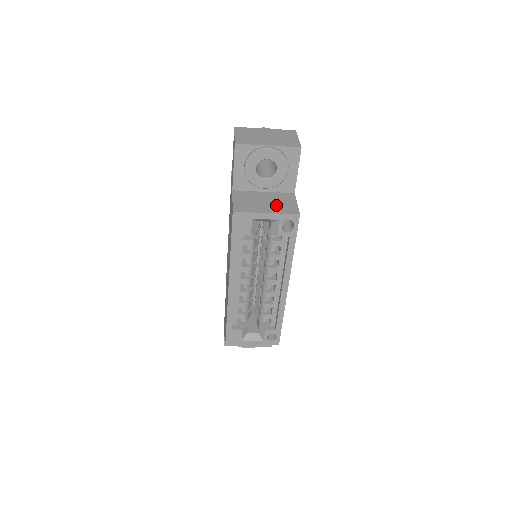
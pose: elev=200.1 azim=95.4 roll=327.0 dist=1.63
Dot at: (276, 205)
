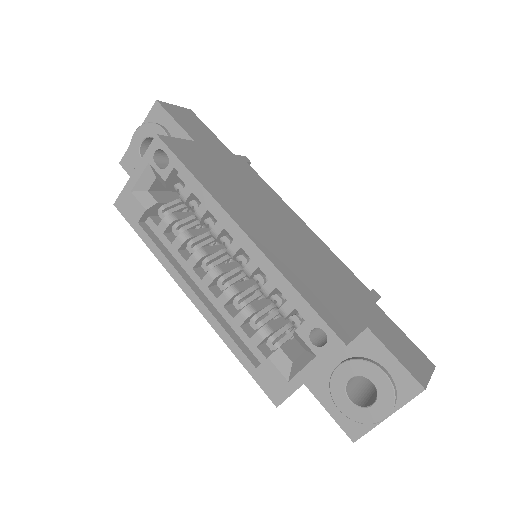
Dot at: occluded
